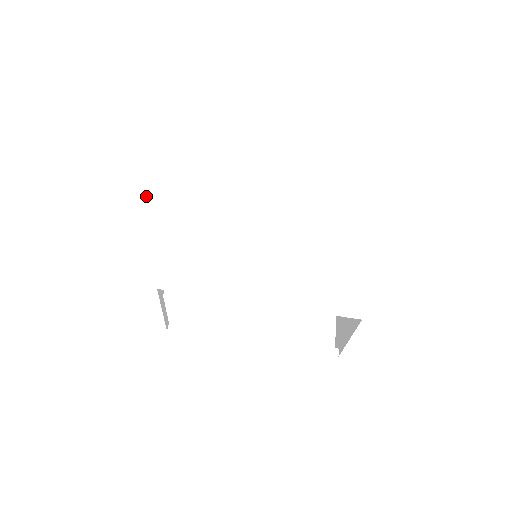
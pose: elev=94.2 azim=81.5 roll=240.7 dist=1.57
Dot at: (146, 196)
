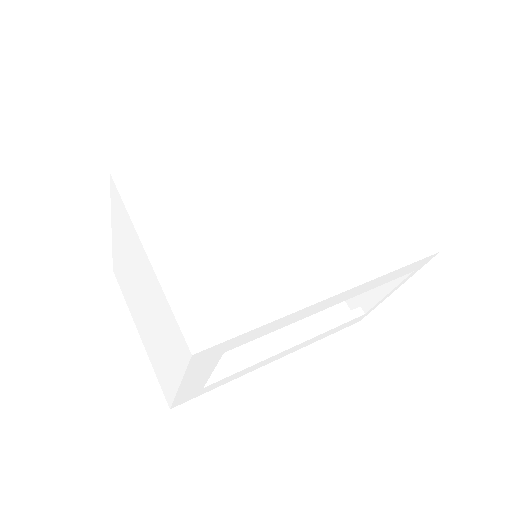
Dot at: (143, 247)
